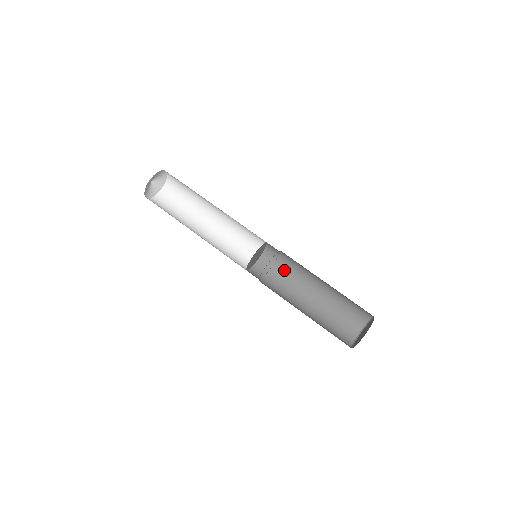
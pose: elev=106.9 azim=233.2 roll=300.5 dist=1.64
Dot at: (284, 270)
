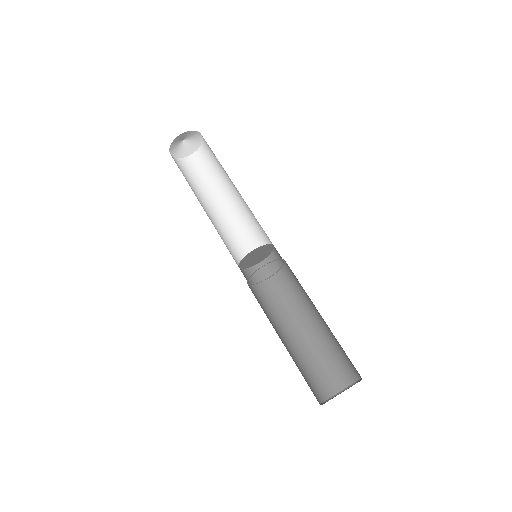
Dot at: (290, 279)
